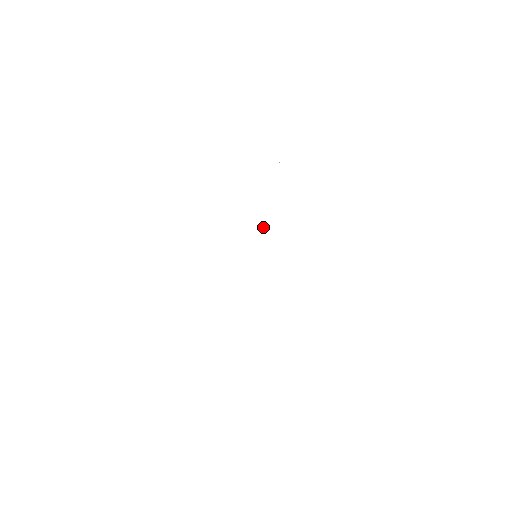
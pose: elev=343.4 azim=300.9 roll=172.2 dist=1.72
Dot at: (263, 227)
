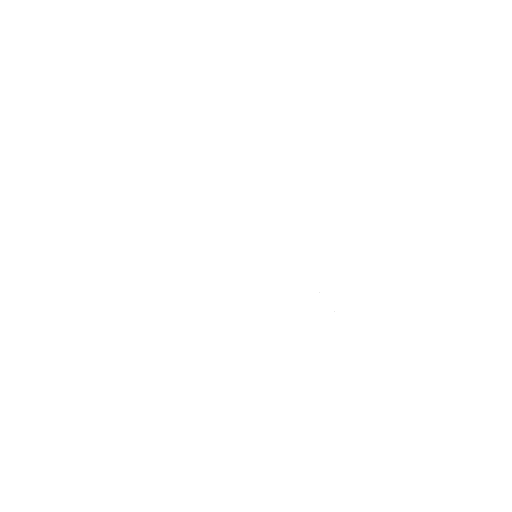
Dot at: occluded
